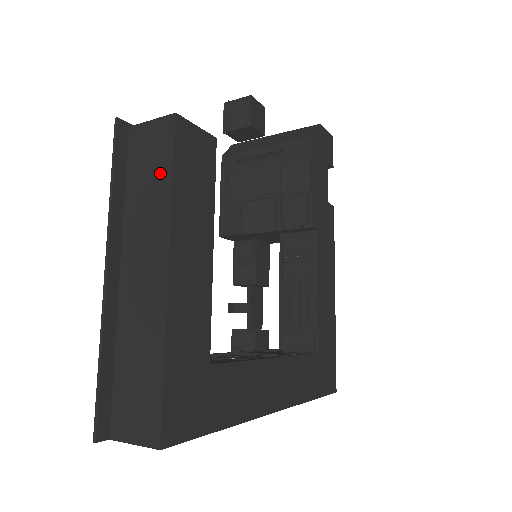
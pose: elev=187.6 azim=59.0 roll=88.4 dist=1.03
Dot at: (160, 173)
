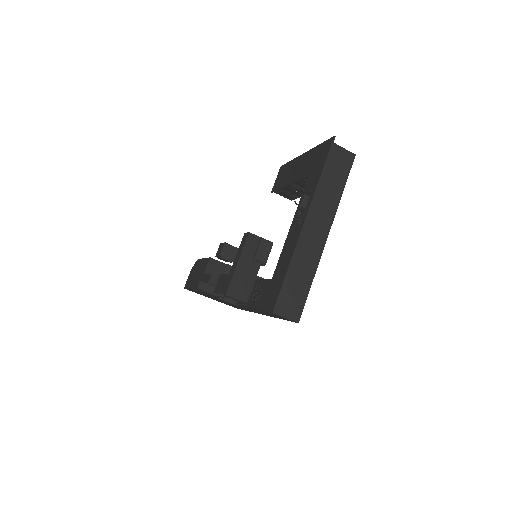
Dot at: occluded
